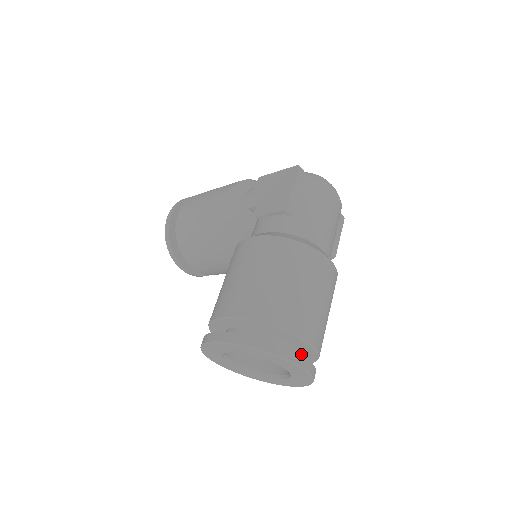
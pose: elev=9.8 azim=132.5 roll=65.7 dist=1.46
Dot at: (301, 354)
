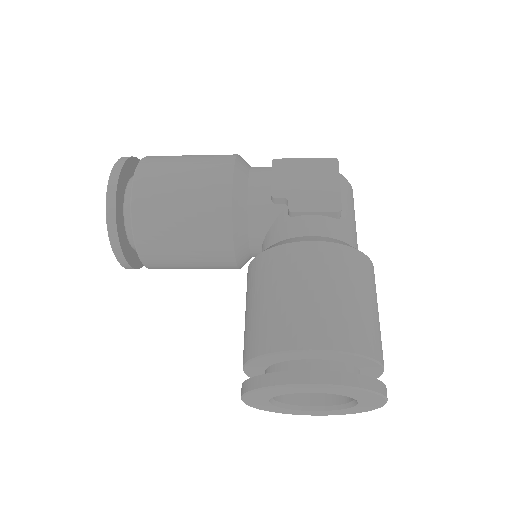
Dot at: occluded
